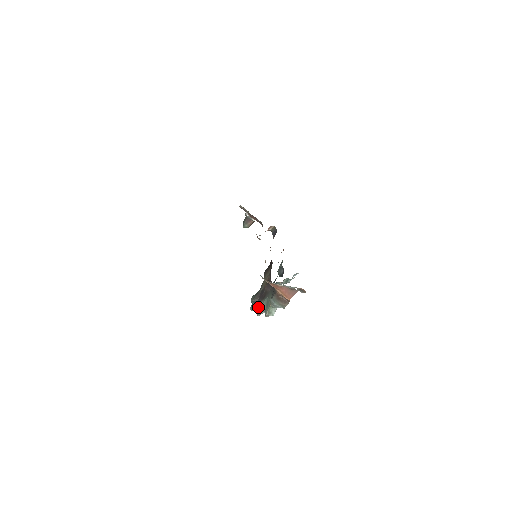
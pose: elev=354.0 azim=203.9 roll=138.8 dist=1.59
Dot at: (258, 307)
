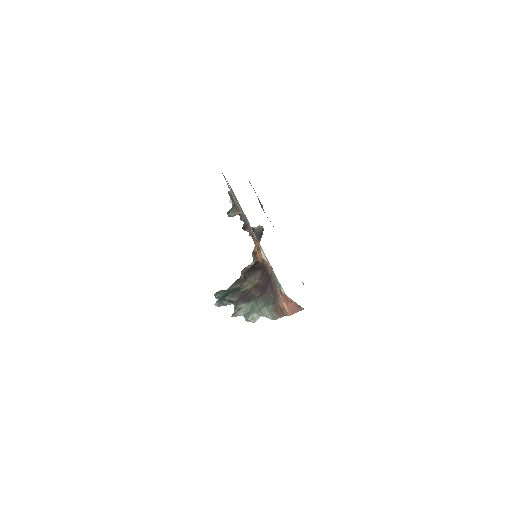
Dot at: (237, 308)
